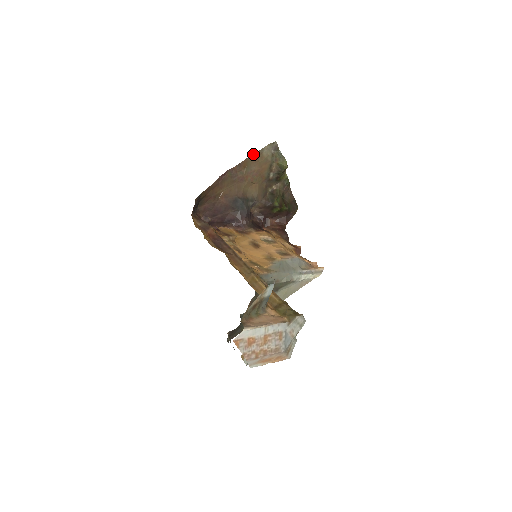
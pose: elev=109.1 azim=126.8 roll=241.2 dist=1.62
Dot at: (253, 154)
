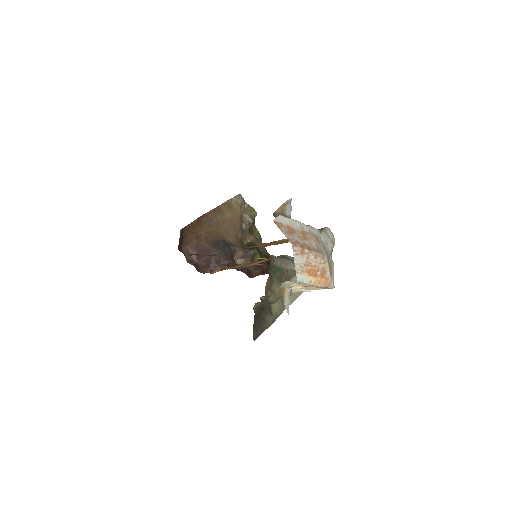
Dot at: (224, 202)
